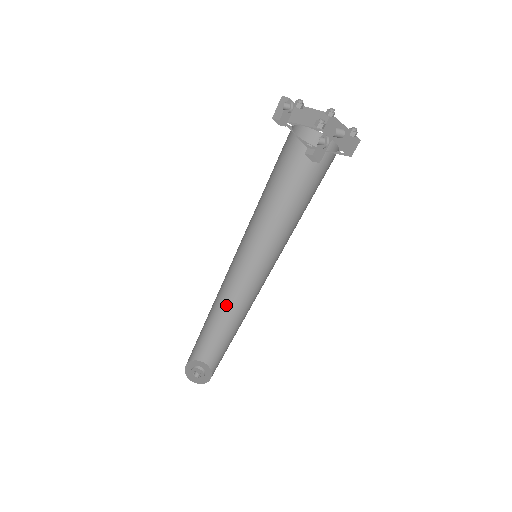
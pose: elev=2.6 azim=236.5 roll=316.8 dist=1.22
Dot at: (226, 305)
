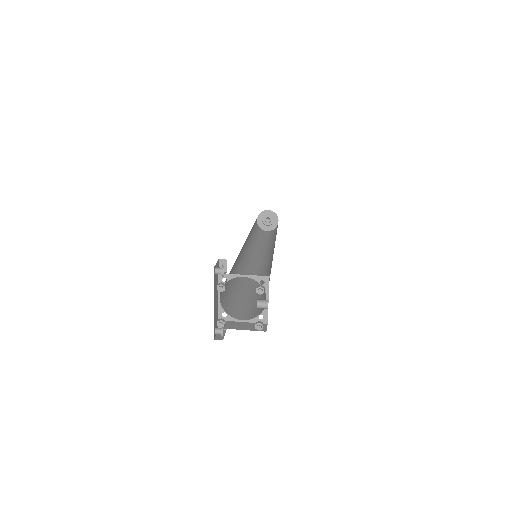
Dot at: occluded
